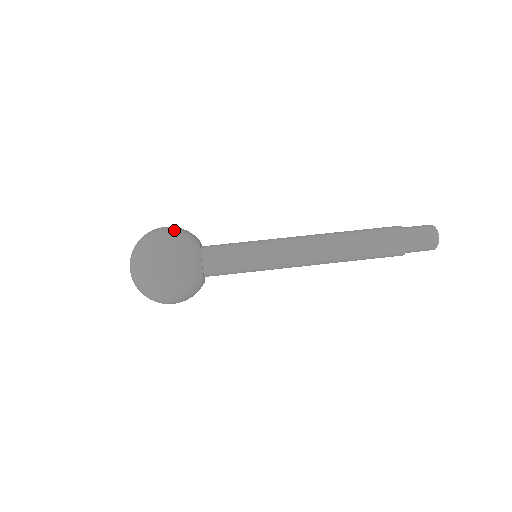
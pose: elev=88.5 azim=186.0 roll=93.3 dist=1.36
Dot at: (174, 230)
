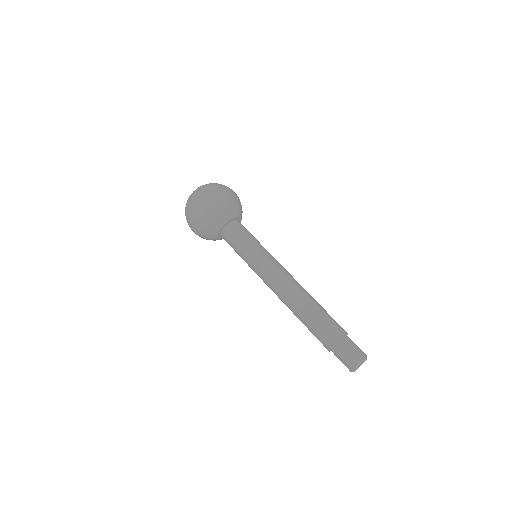
Dot at: occluded
